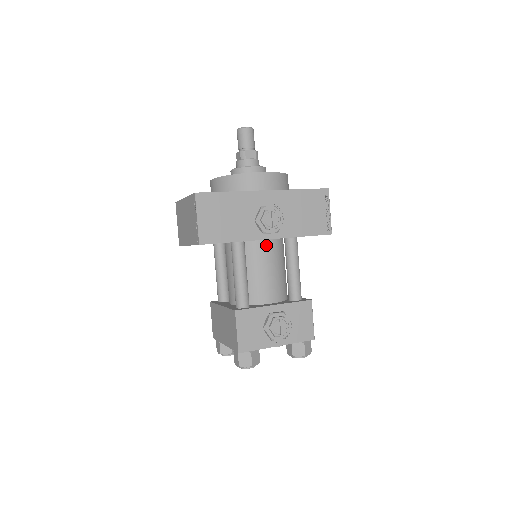
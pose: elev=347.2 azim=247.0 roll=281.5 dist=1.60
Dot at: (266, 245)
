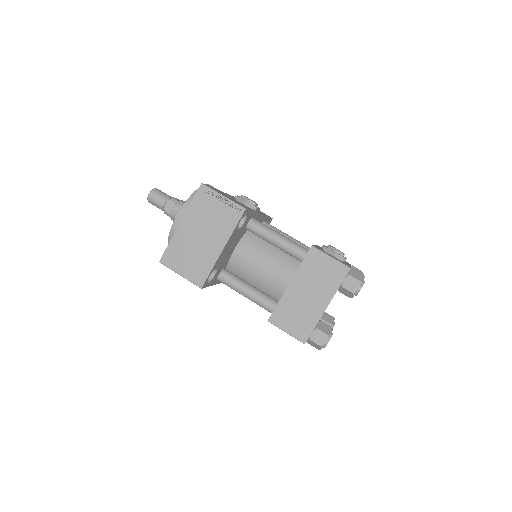
Dot at: occluded
